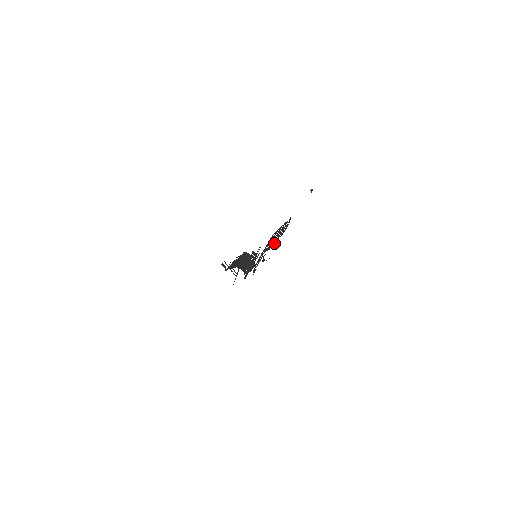
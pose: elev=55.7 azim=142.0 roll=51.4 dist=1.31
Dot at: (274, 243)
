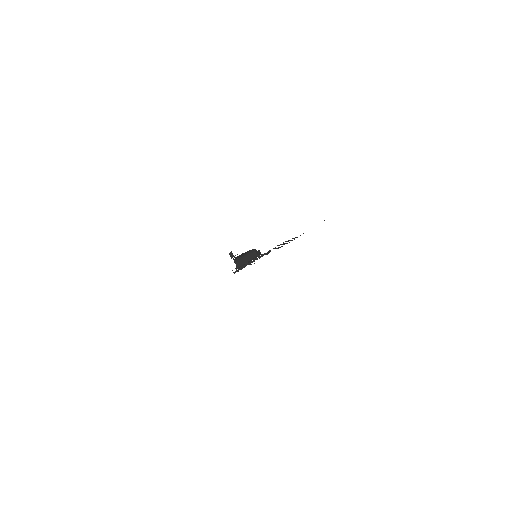
Dot at: occluded
